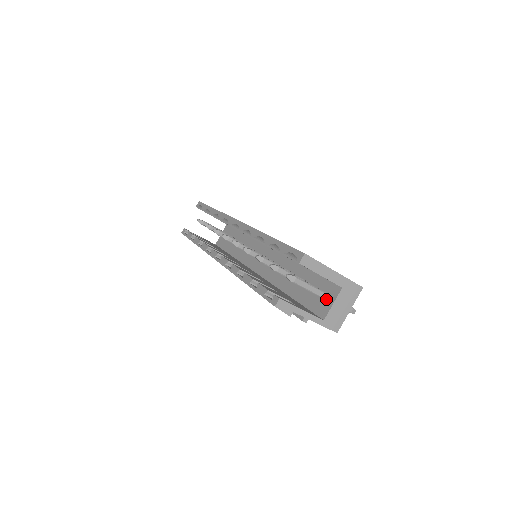
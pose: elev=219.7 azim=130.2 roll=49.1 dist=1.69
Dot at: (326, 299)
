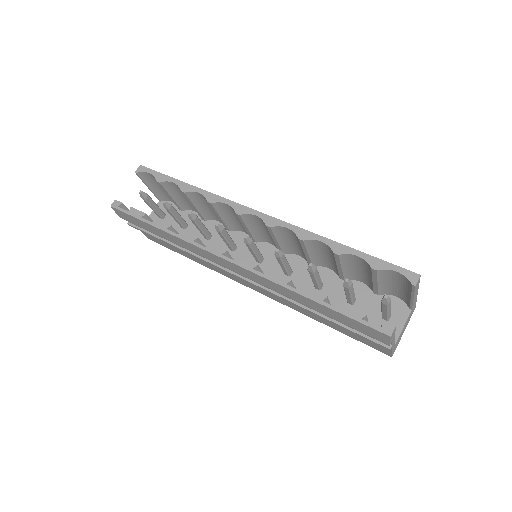
Dot at: (391, 321)
